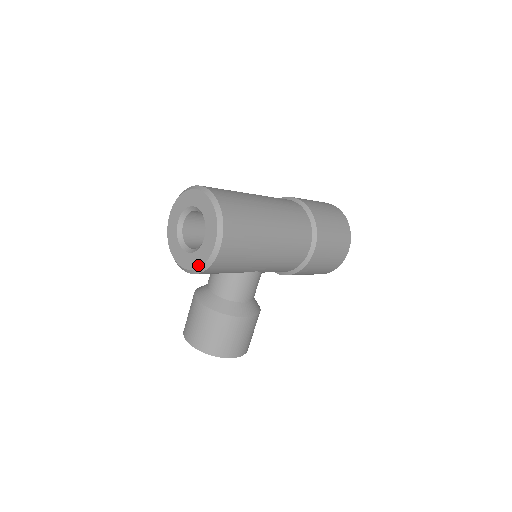
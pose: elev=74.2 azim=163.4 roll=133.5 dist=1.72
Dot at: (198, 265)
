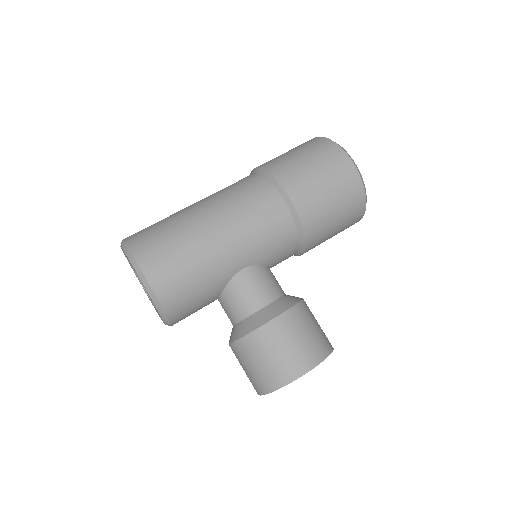
Dot at: occluded
